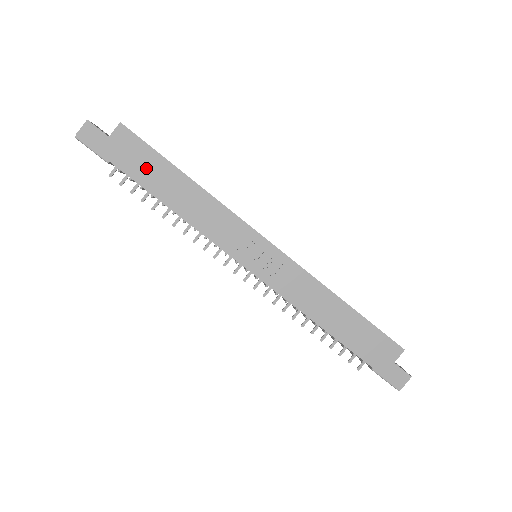
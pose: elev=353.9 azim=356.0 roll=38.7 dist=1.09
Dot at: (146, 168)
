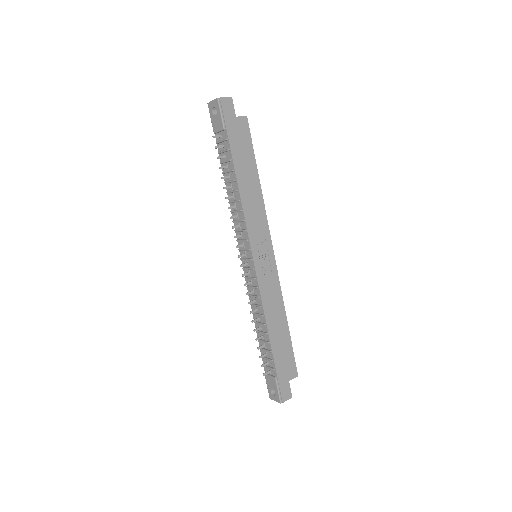
Dot at: (242, 152)
